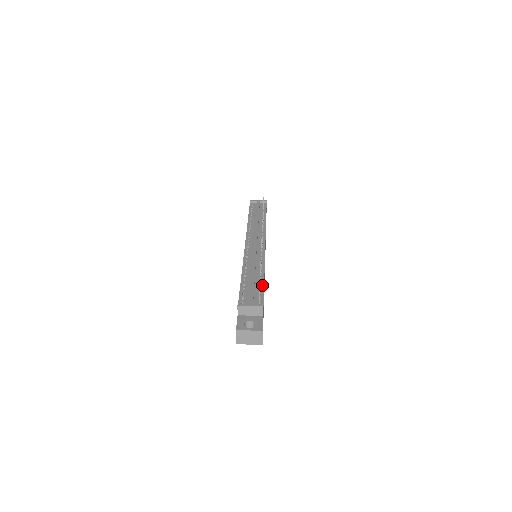
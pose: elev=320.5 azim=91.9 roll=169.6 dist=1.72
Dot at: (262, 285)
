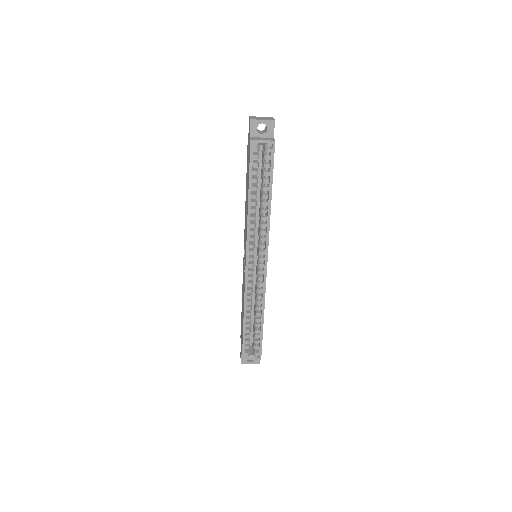
Dot at: occluded
